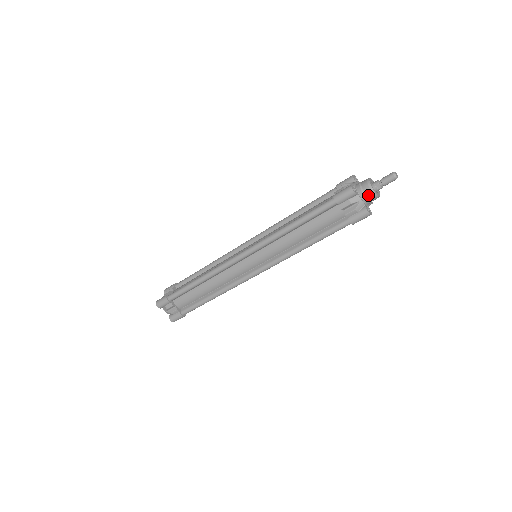
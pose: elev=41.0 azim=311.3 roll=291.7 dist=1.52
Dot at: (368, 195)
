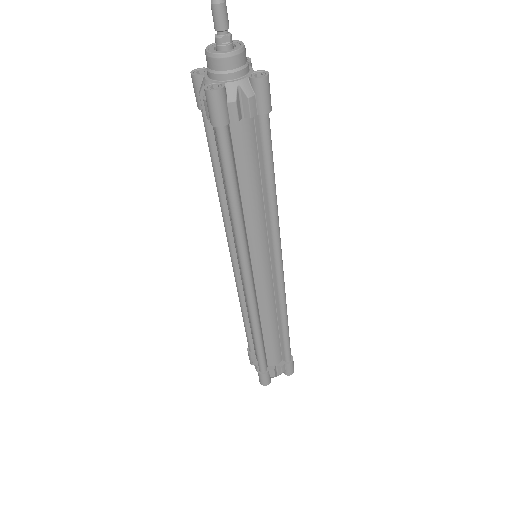
Dot at: (233, 66)
